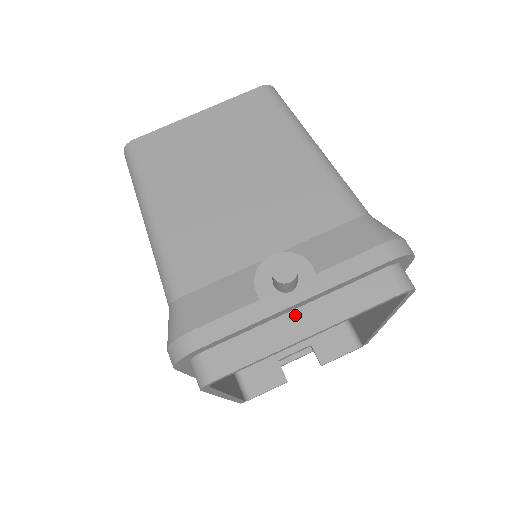
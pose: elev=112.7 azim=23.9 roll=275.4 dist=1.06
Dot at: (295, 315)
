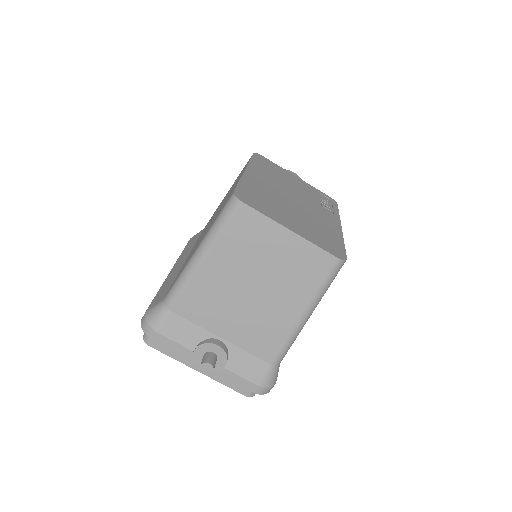
Dot at: occluded
